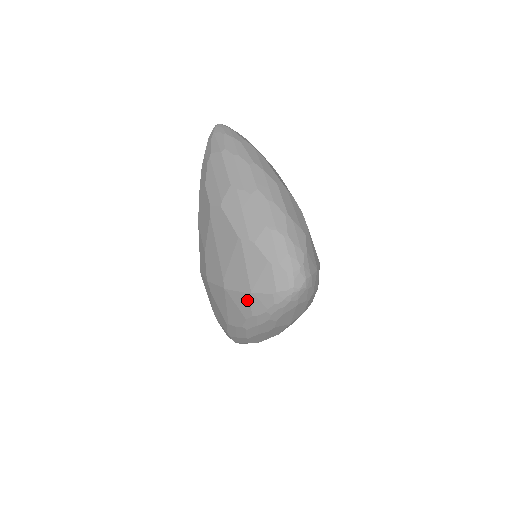
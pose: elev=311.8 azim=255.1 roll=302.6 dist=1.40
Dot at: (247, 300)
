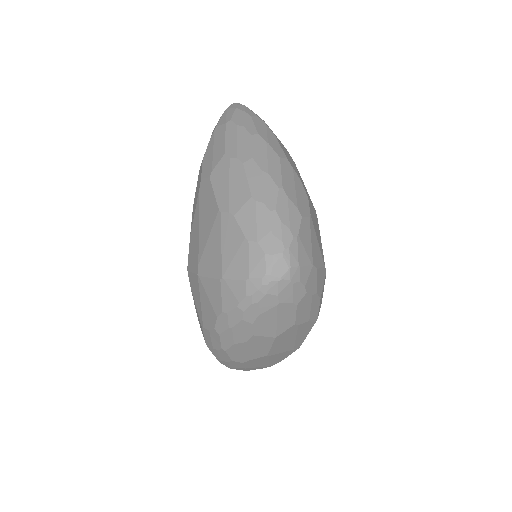
Dot at: (218, 289)
